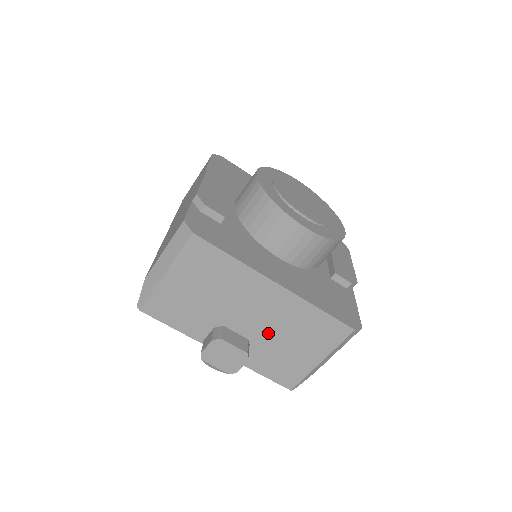
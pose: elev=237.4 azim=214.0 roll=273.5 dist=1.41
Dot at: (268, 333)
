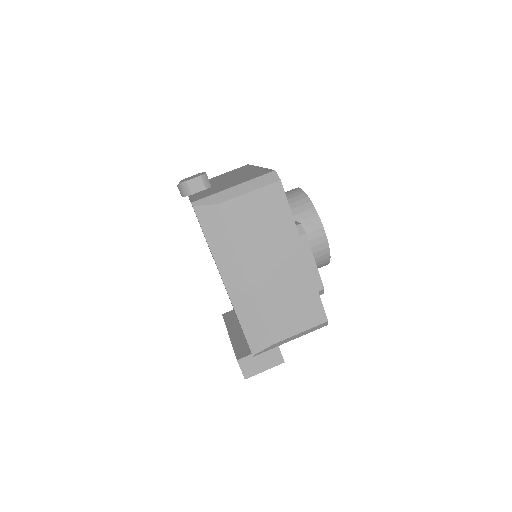
Dot at: (226, 182)
